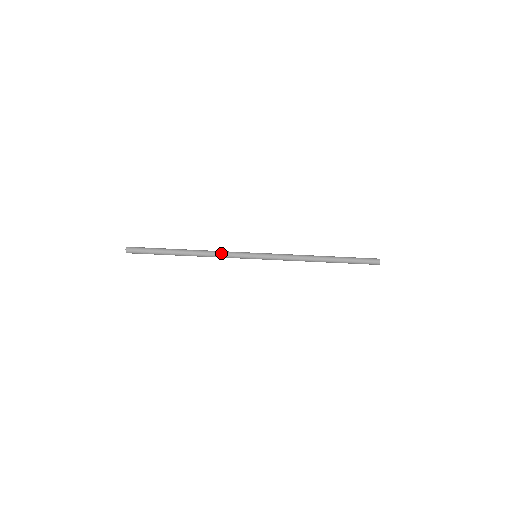
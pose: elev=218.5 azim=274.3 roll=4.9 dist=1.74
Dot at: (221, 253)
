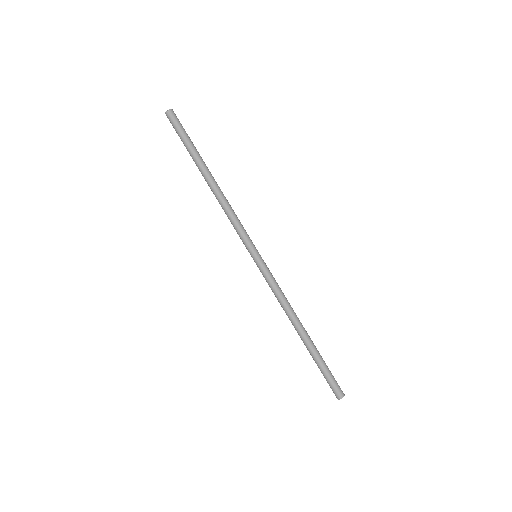
Dot at: (235, 214)
